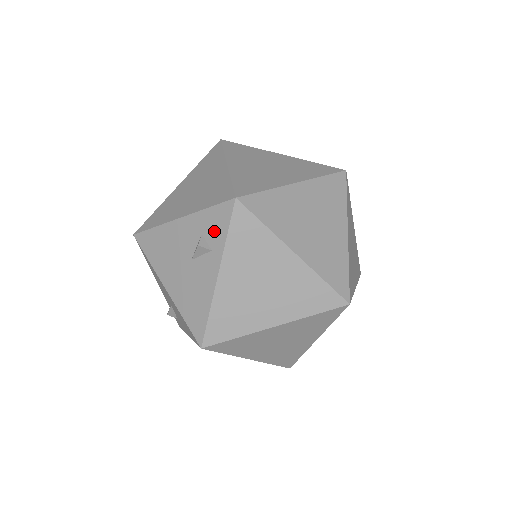
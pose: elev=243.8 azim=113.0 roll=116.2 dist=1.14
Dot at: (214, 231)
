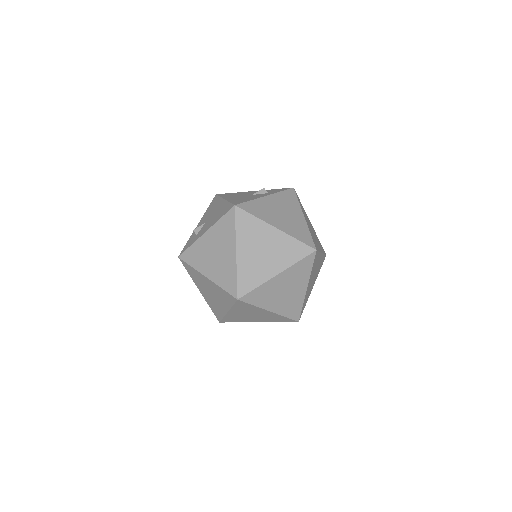
Dot at: (274, 191)
